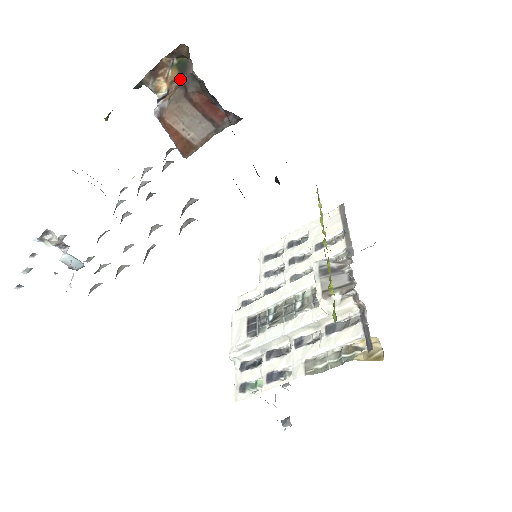
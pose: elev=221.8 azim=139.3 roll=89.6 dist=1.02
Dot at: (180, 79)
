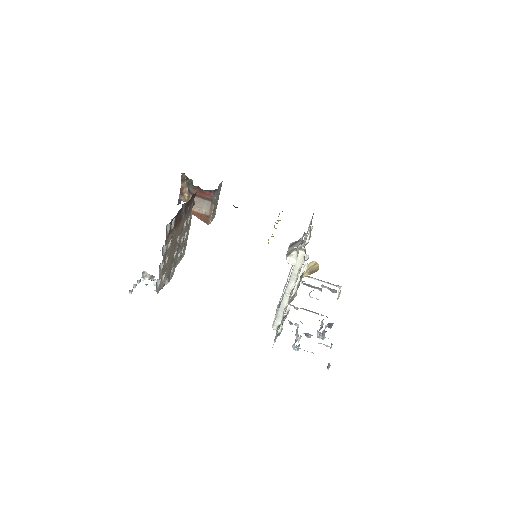
Dot at: occluded
